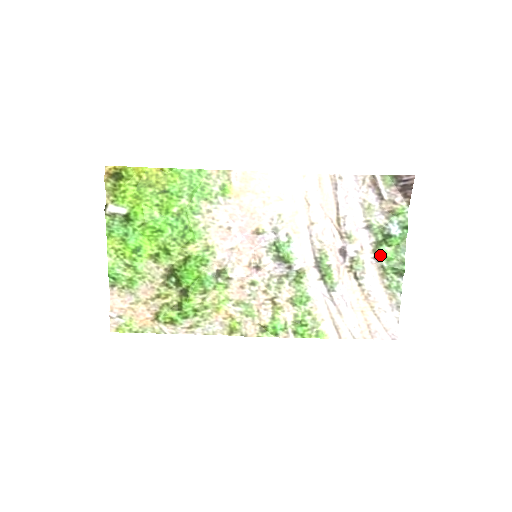
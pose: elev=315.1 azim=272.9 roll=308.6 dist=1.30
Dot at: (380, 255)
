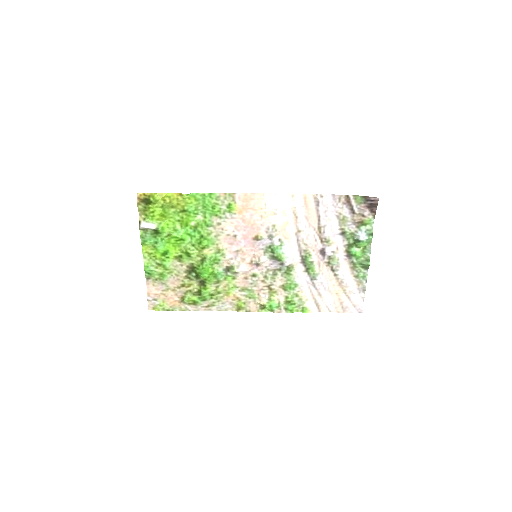
Dot at: (351, 254)
